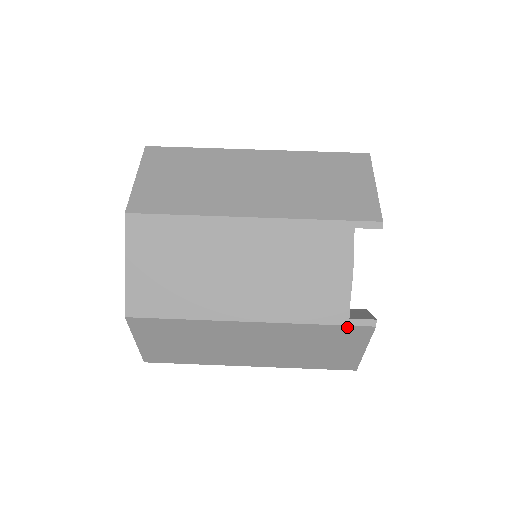
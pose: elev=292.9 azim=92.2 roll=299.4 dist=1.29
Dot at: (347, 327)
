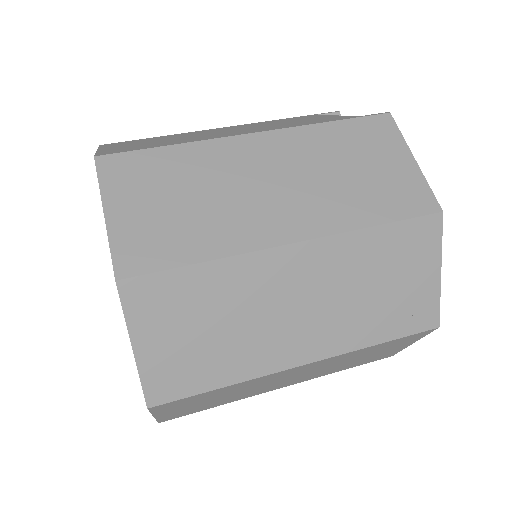
Dot at: (363, 120)
